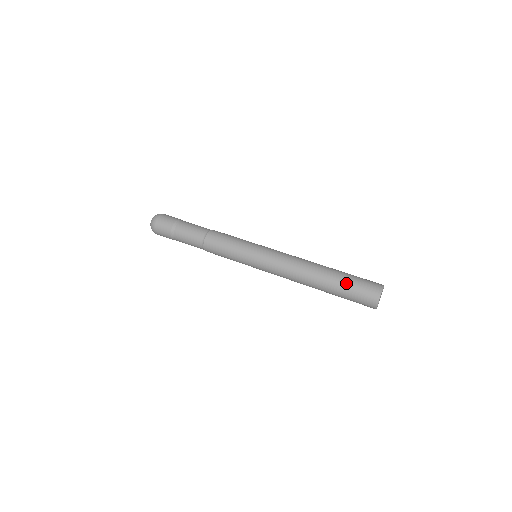
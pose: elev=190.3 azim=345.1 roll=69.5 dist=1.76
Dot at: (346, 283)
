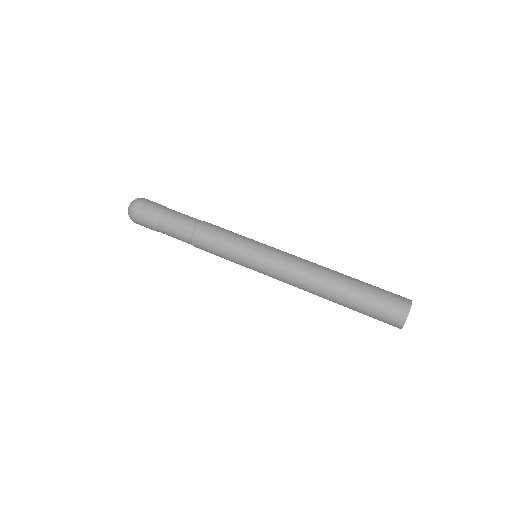
Dot at: (367, 294)
